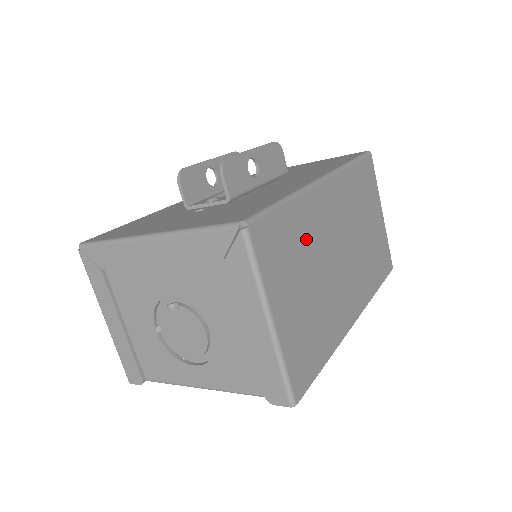
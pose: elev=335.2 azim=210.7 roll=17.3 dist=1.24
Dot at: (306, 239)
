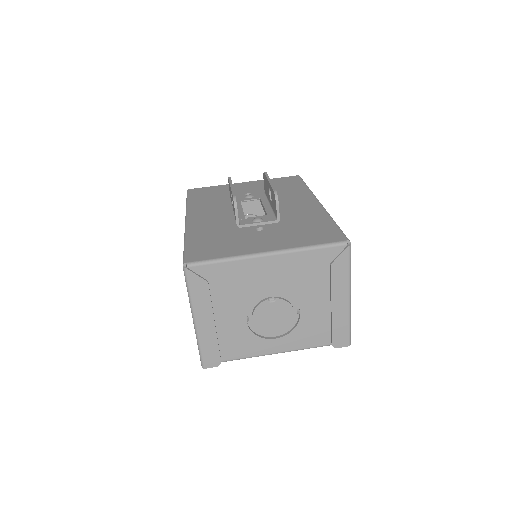
Dot at: occluded
